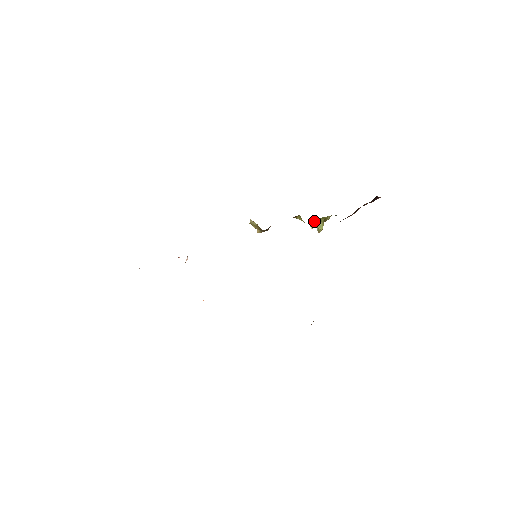
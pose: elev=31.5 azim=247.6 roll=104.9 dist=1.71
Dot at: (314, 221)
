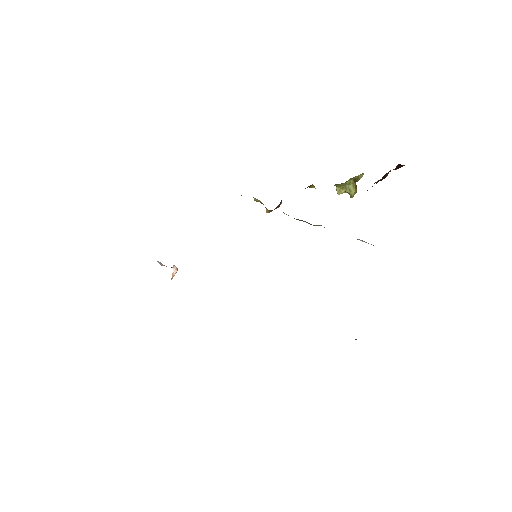
Dot at: (339, 185)
